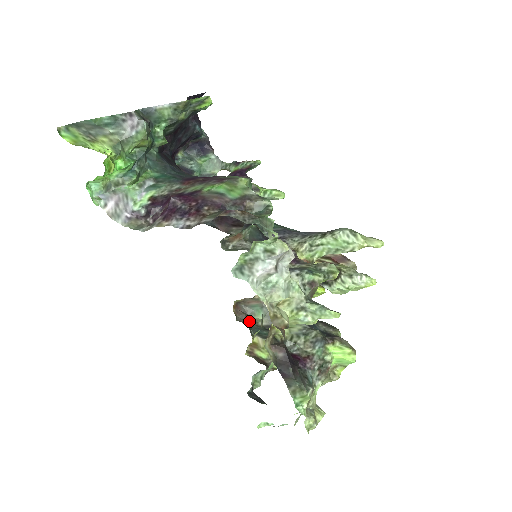
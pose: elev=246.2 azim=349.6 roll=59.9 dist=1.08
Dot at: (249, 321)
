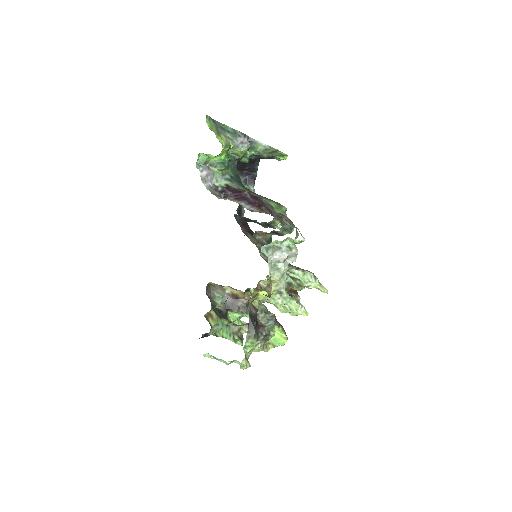
Dot at: (211, 300)
